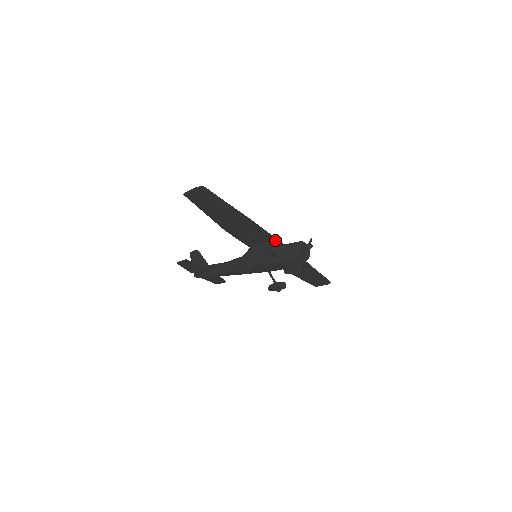
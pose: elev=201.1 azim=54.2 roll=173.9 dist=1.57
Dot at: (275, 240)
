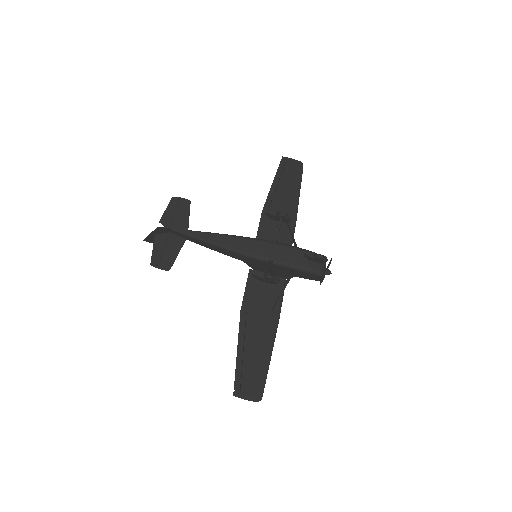
Dot at: occluded
